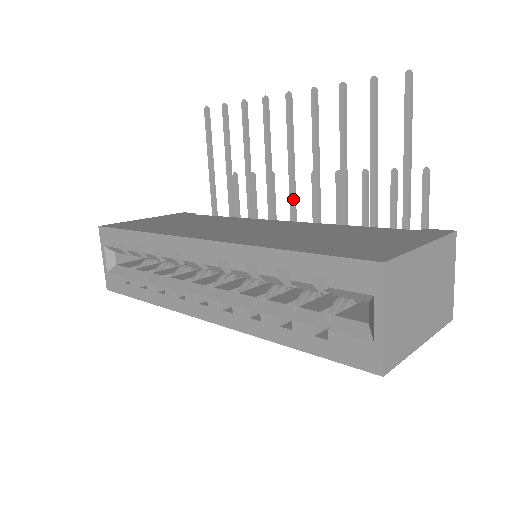
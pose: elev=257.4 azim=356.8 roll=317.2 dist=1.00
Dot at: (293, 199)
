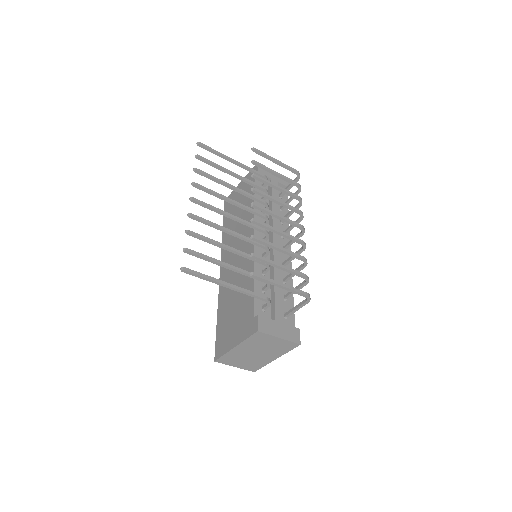
Dot at: (251, 227)
